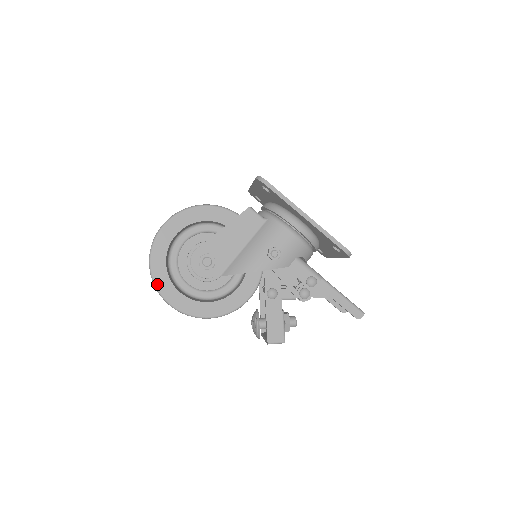
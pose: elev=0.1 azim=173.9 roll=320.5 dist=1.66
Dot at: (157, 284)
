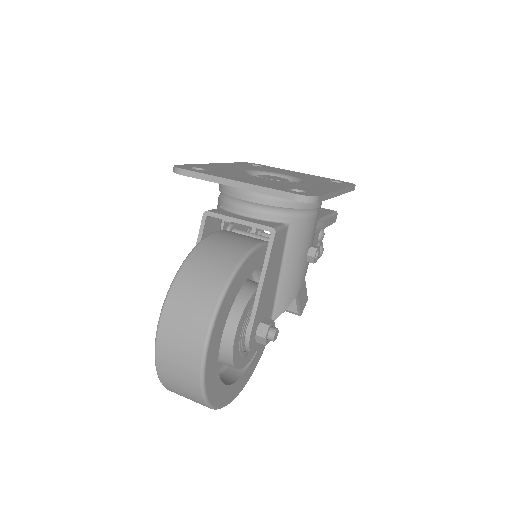
Dot at: (222, 405)
